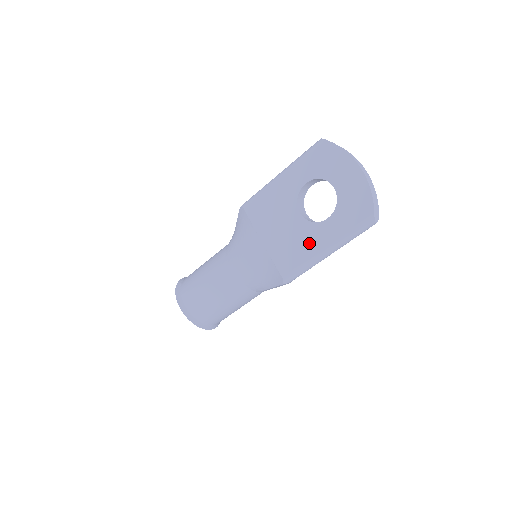
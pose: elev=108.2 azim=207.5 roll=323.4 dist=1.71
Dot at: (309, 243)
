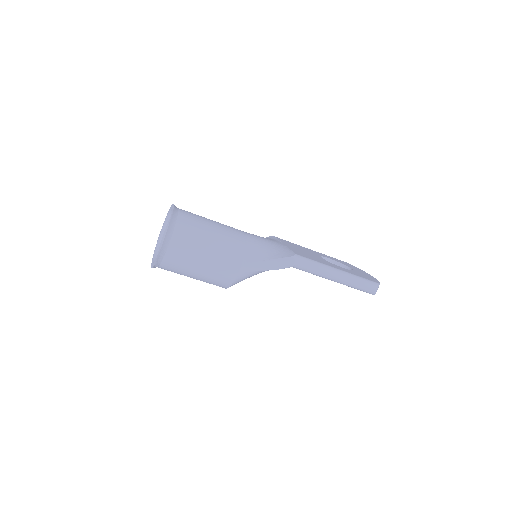
Dot at: (326, 263)
